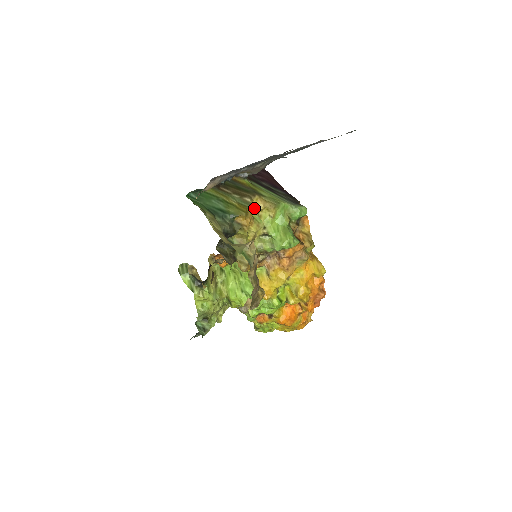
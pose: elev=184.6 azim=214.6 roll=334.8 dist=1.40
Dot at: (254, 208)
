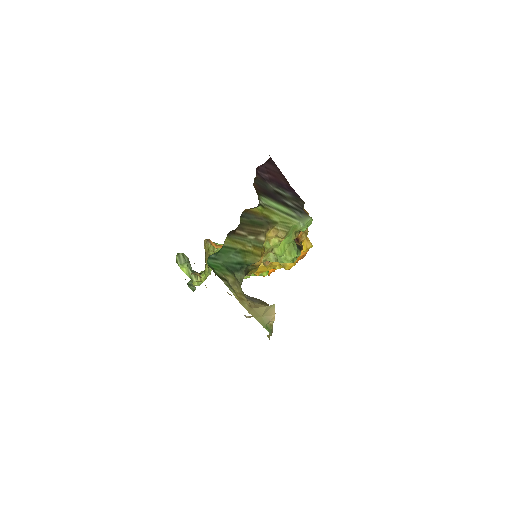
Dot at: (266, 239)
